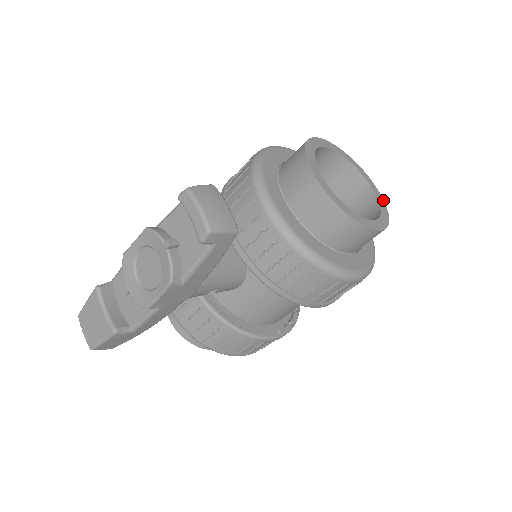
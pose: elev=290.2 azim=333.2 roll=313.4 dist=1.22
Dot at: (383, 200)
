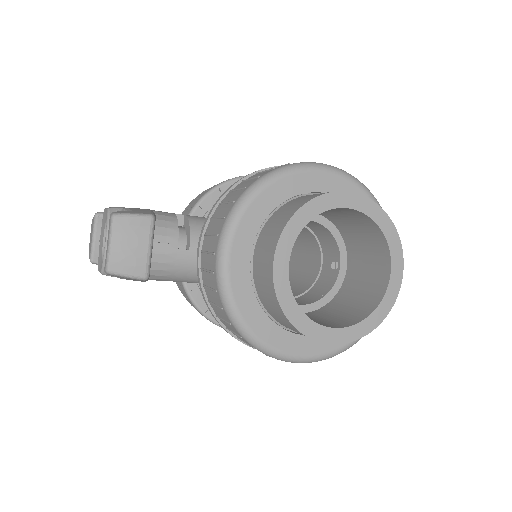
Dot at: (395, 298)
